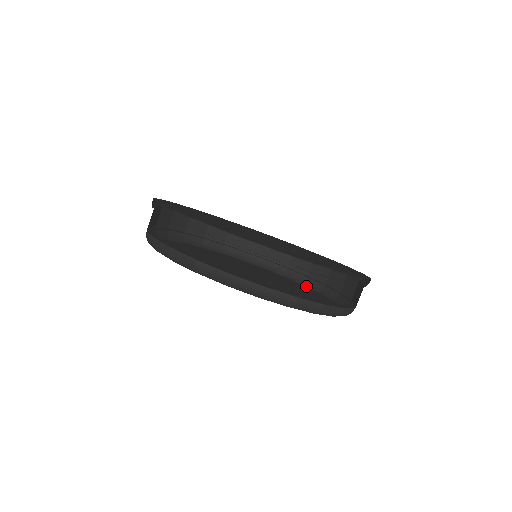
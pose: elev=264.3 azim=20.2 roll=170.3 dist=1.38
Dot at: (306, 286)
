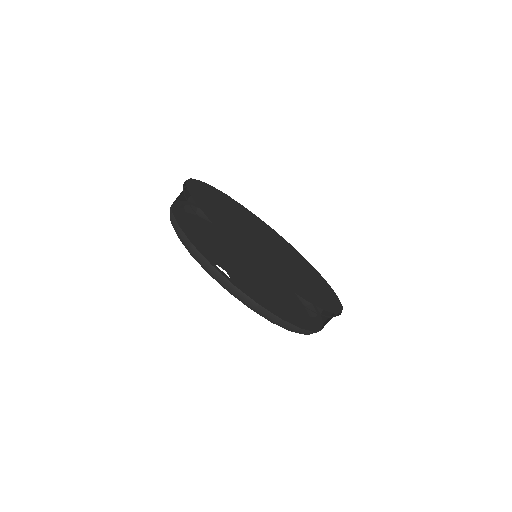
Dot at: (297, 296)
